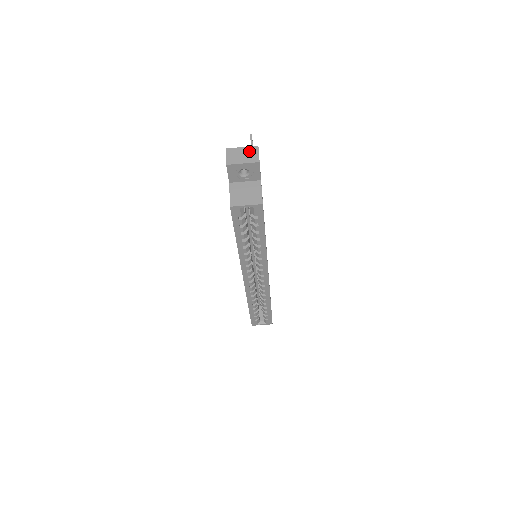
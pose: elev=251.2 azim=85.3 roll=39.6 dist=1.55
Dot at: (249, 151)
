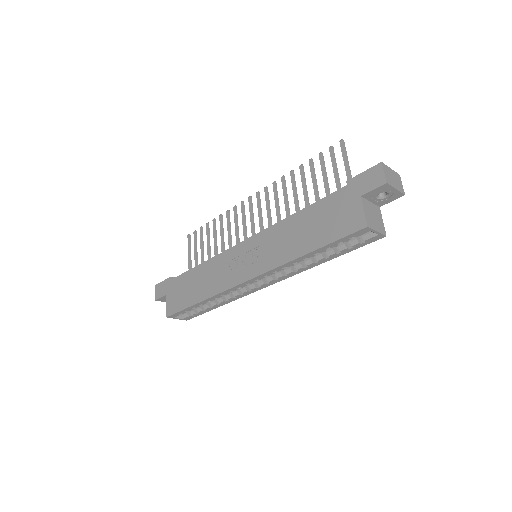
Dot at: (396, 177)
